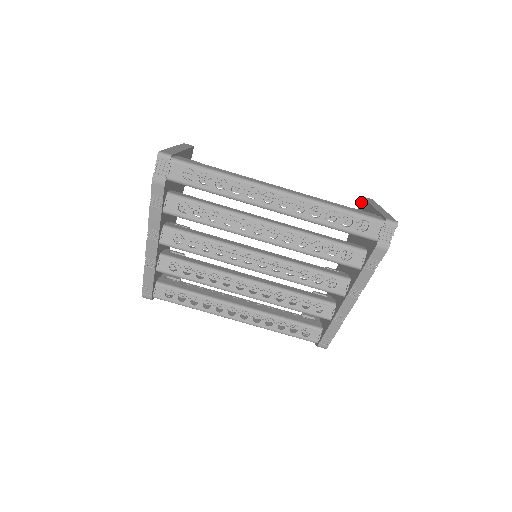
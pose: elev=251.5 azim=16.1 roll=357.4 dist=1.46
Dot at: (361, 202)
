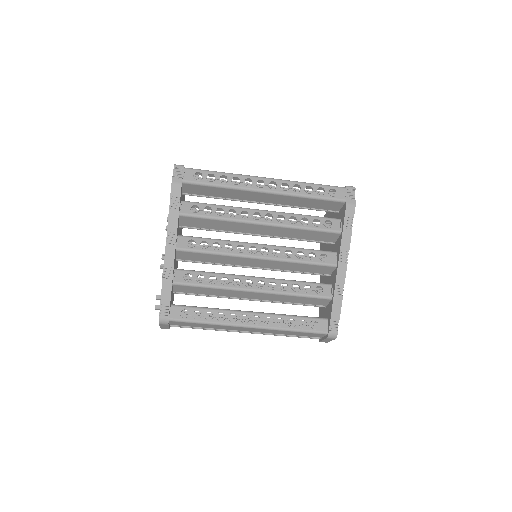
Dot at: occluded
